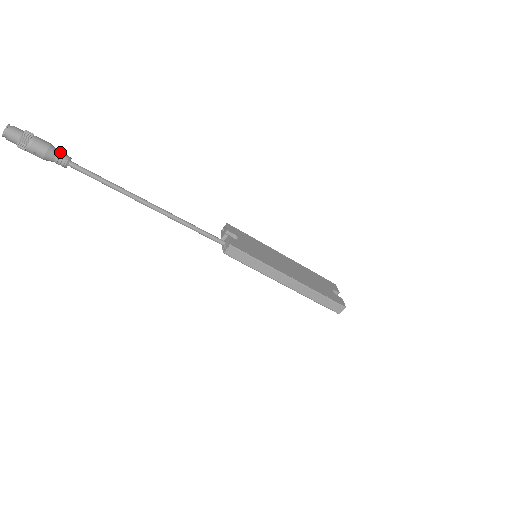
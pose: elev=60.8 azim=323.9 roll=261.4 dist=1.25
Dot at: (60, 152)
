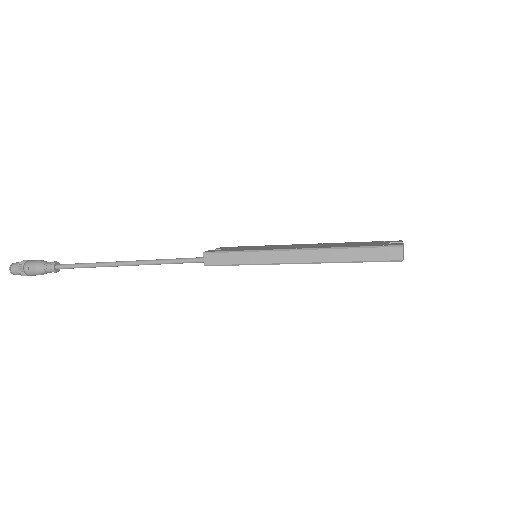
Dot at: (48, 262)
